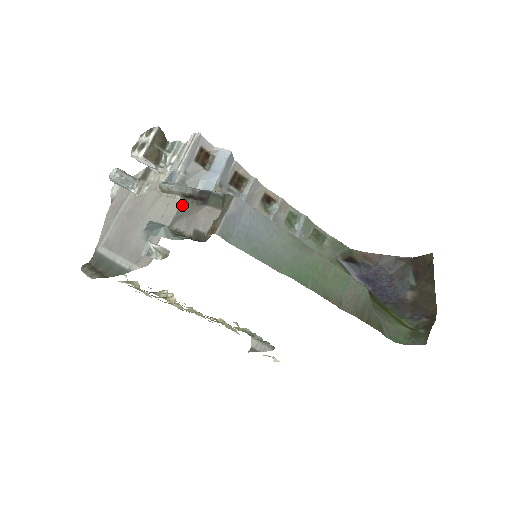
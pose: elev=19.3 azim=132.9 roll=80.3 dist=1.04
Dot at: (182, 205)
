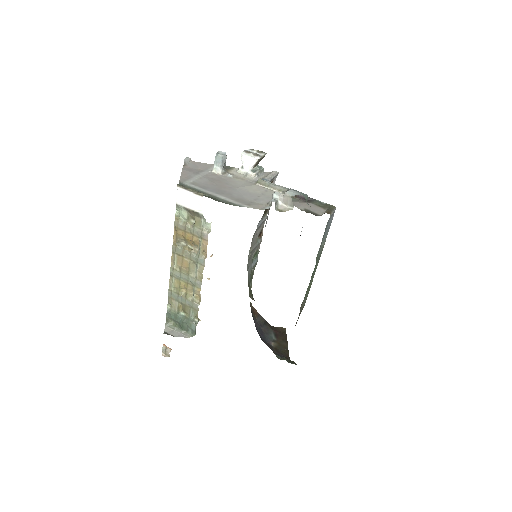
Dot at: occluded
